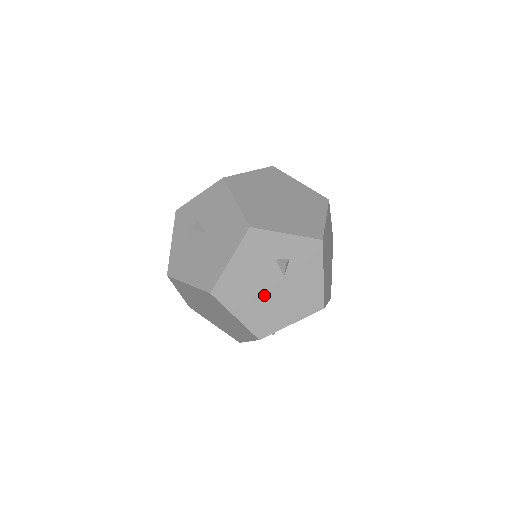
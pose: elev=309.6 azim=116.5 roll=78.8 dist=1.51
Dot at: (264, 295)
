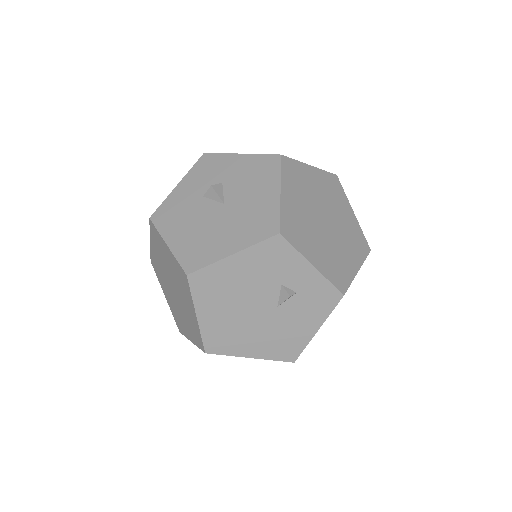
Dot at: (243, 312)
